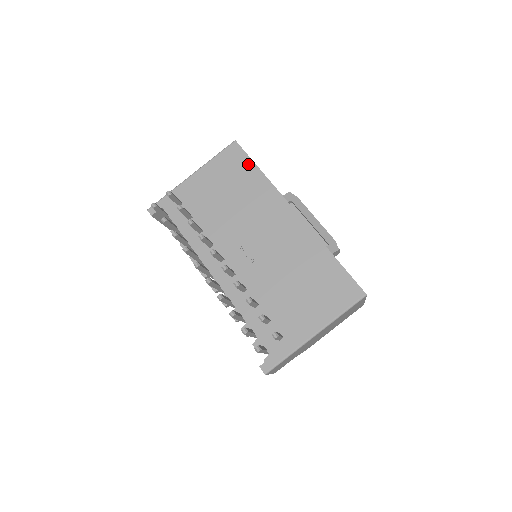
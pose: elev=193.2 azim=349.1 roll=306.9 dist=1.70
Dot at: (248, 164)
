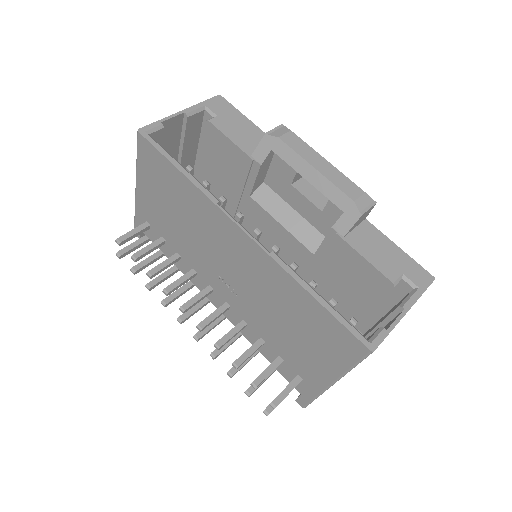
Dot at: (166, 165)
